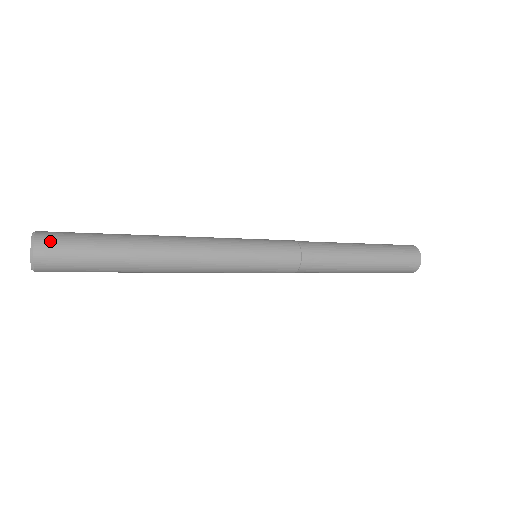
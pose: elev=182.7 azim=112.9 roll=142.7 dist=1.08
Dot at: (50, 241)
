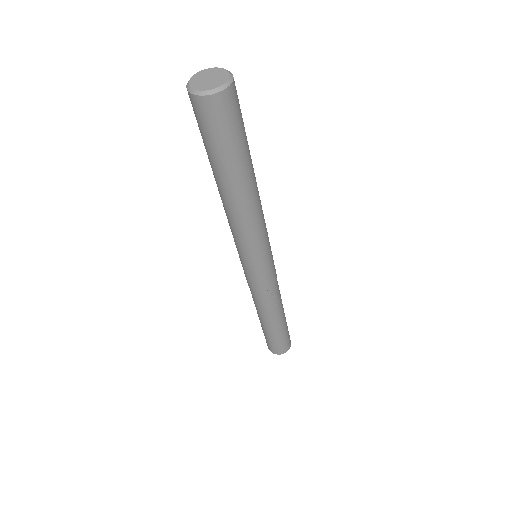
Dot at: (237, 95)
